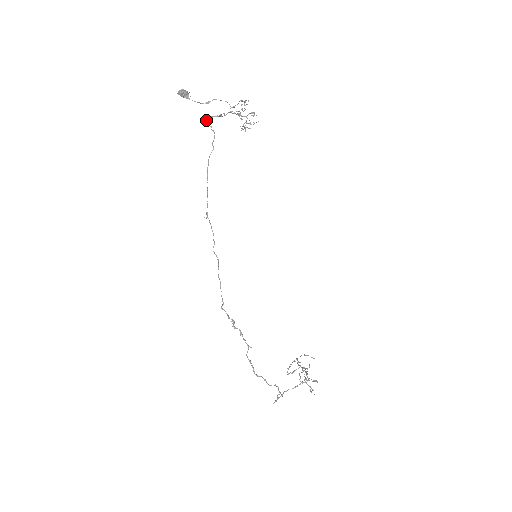
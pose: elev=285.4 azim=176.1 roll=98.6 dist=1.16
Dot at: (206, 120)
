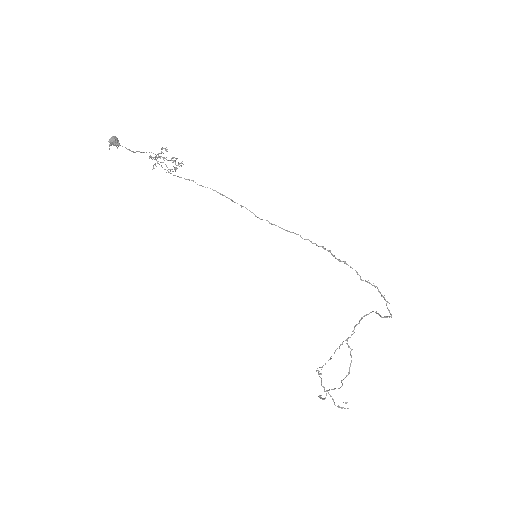
Dot at: (151, 156)
